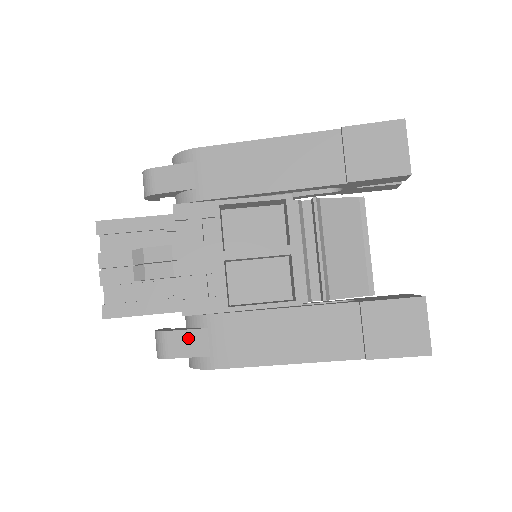
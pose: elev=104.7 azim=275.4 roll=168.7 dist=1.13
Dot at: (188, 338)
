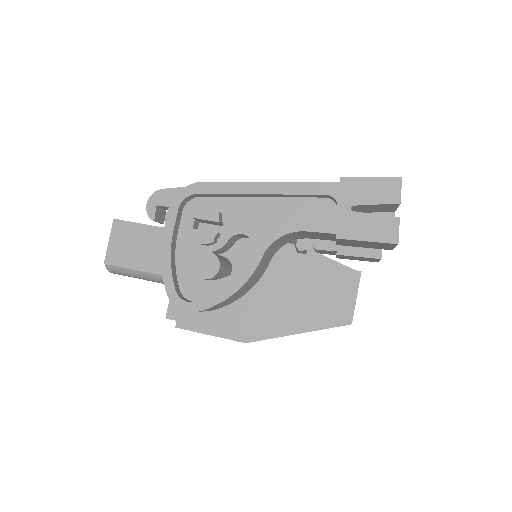
Dot at: occluded
